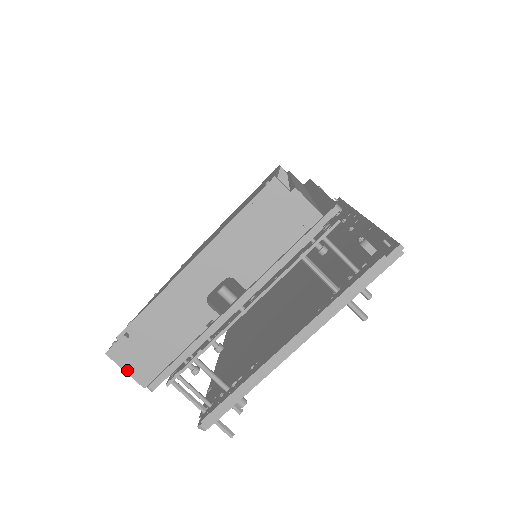
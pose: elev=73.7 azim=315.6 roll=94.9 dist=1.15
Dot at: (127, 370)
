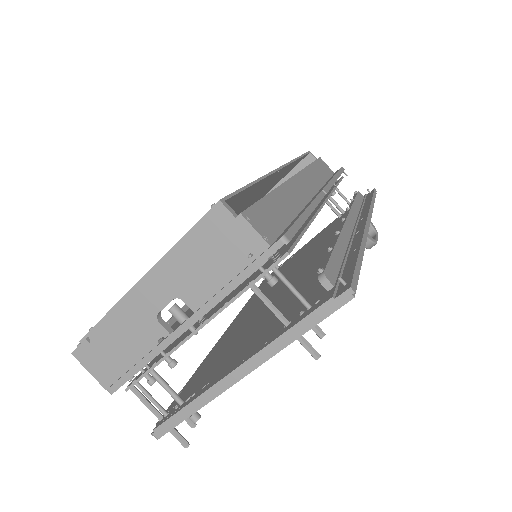
Dot at: (90, 371)
